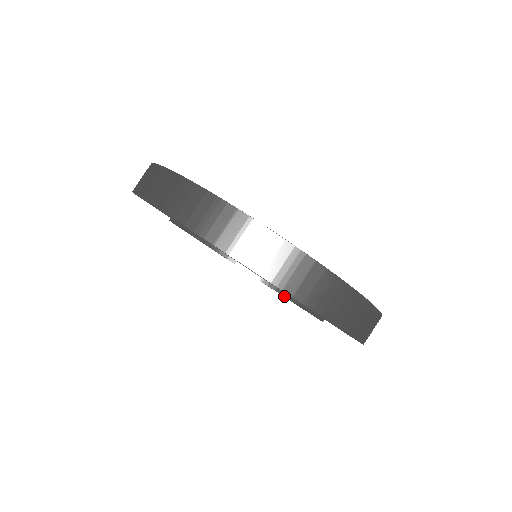
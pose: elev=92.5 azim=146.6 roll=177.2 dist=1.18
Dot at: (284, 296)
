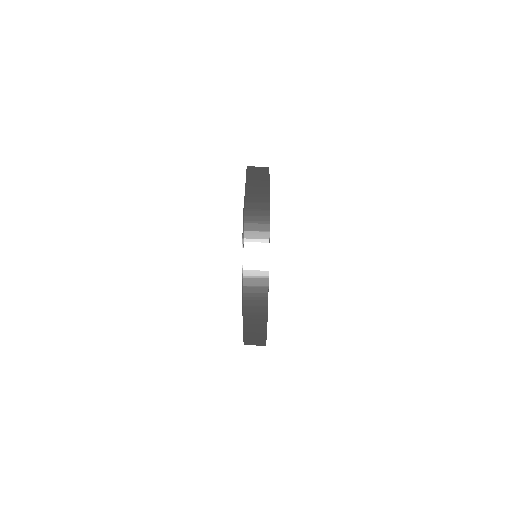
Dot at: (242, 295)
